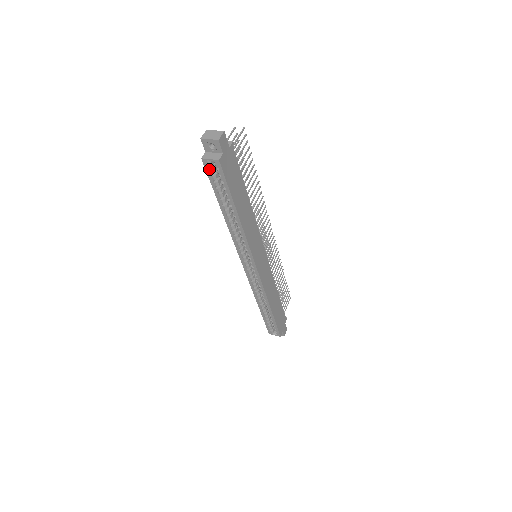
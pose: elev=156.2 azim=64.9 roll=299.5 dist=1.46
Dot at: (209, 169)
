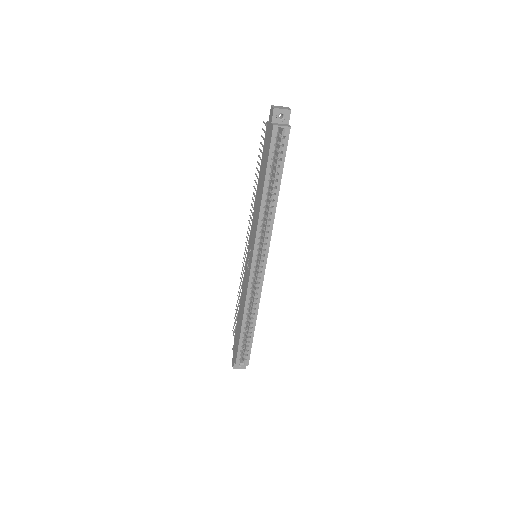
Dot at: (275, 138)
